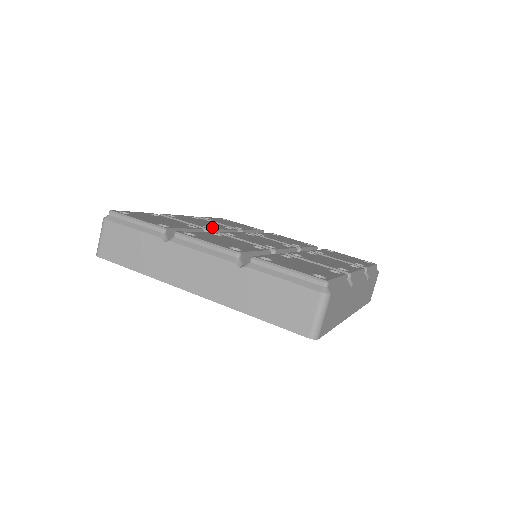
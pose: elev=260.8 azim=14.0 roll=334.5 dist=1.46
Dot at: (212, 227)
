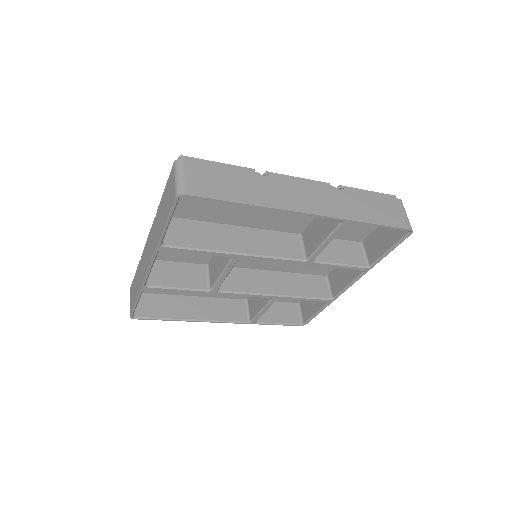
Dot at: occluded
